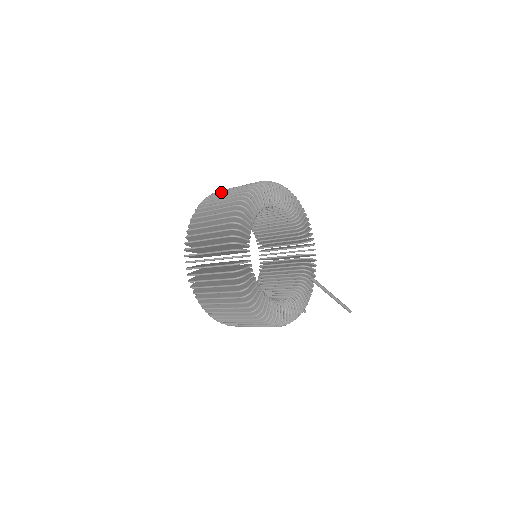
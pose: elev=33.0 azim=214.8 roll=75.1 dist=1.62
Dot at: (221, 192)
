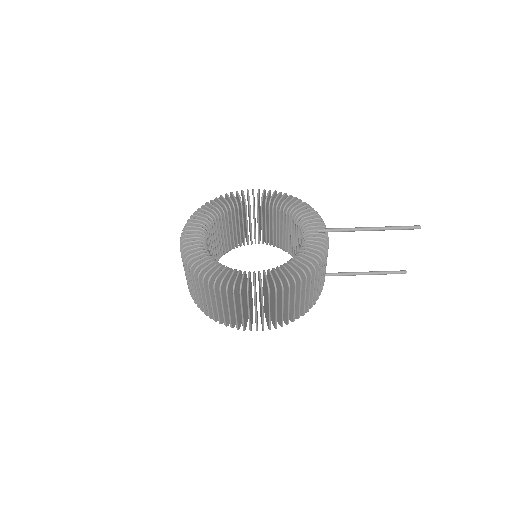
Dot at: occluded
